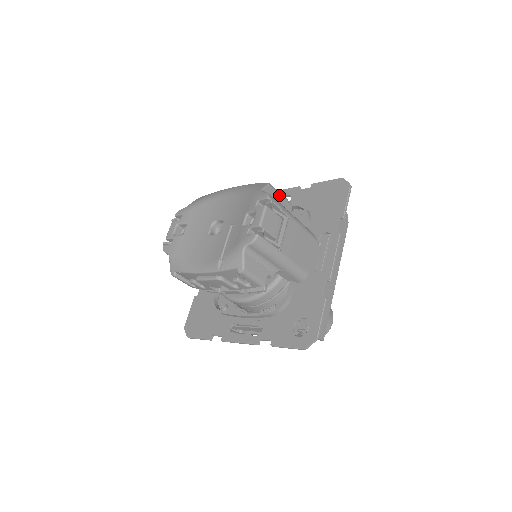
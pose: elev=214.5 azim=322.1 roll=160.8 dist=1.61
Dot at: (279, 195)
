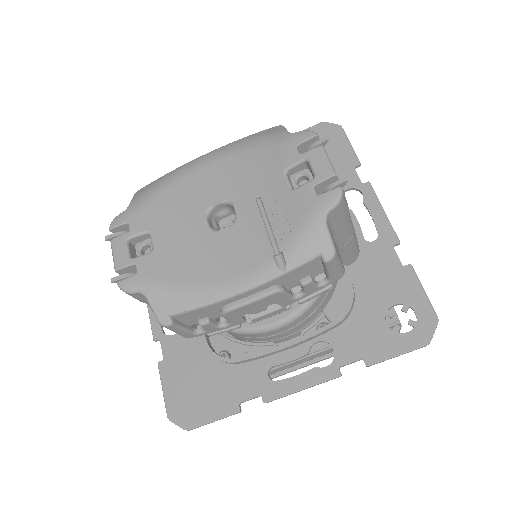
Dot at: occluded
